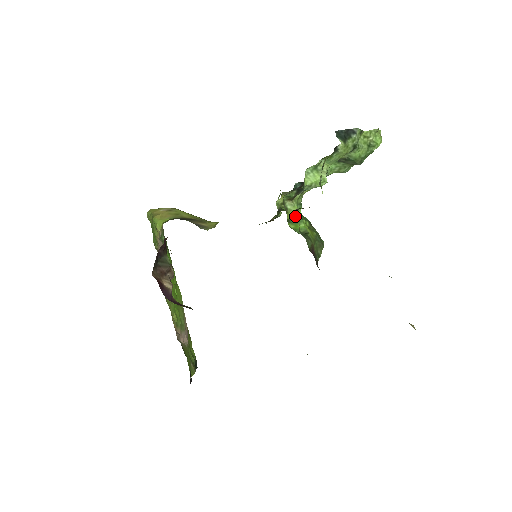
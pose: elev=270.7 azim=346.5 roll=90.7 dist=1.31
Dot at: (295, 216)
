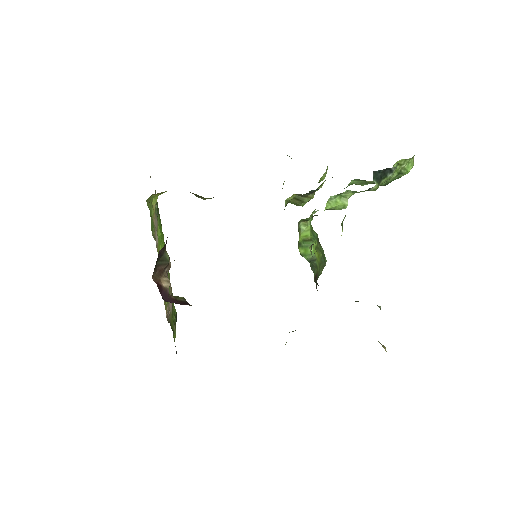
Dot at: (306, 237)
